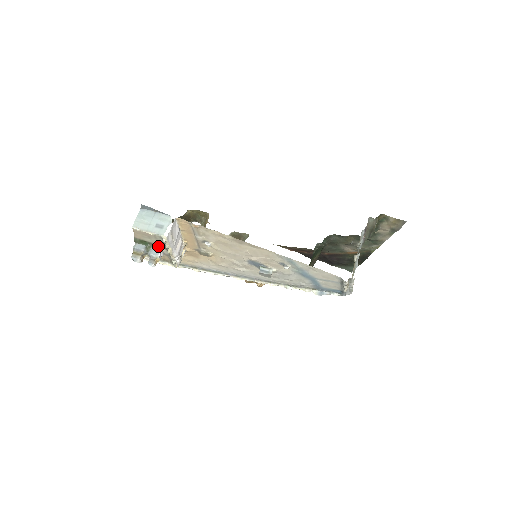
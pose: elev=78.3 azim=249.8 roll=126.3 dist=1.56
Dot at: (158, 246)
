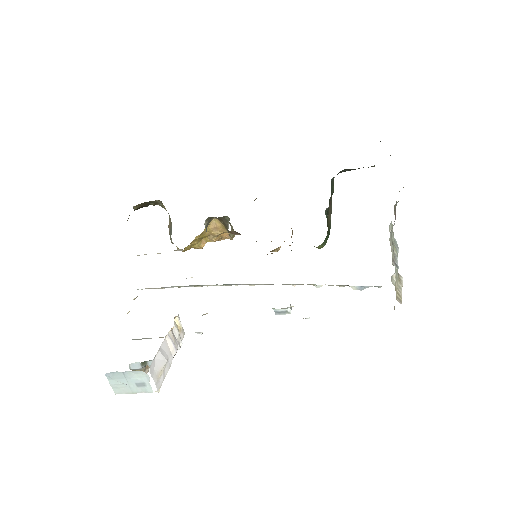
Dot at: (152, 360)
